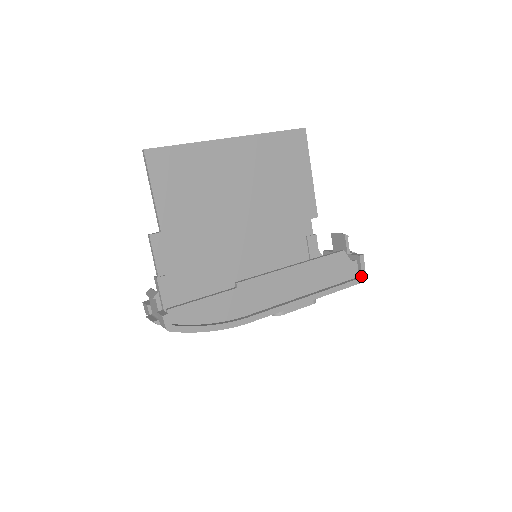
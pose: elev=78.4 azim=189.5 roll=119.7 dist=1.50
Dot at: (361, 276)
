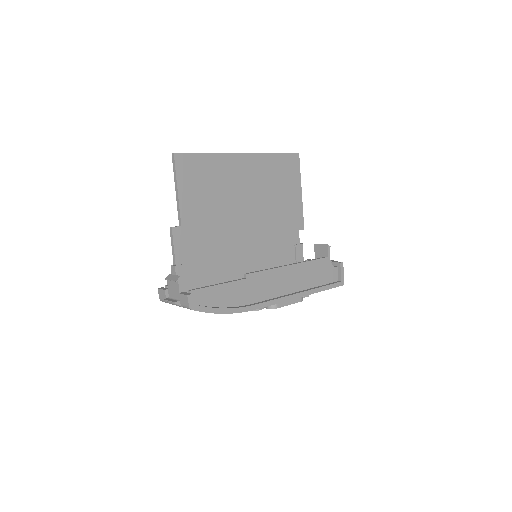
Dot at: (340, 280)
